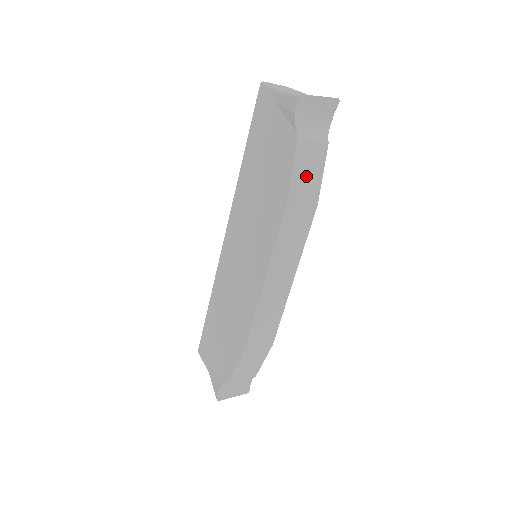
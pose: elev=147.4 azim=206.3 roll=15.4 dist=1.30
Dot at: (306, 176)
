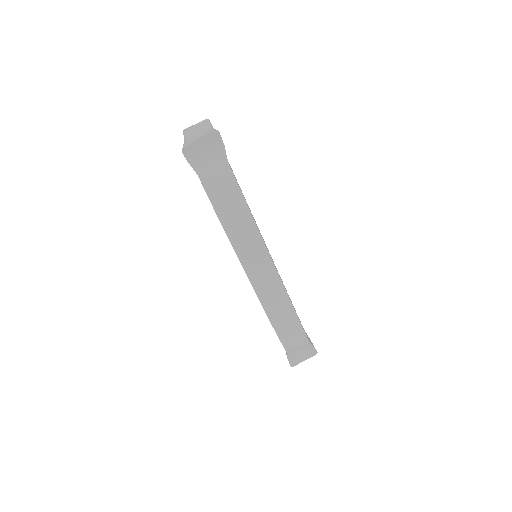
Dot at: (226, 201)
